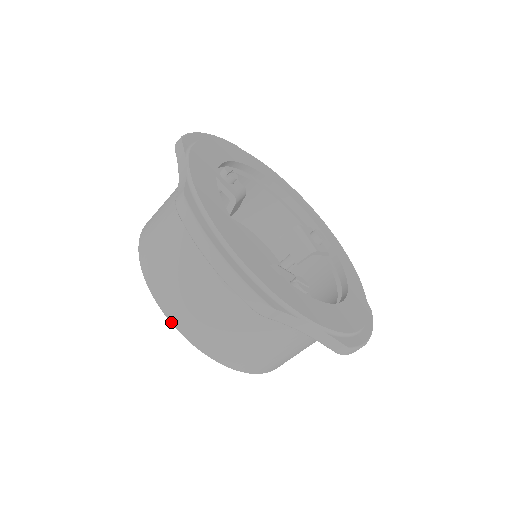
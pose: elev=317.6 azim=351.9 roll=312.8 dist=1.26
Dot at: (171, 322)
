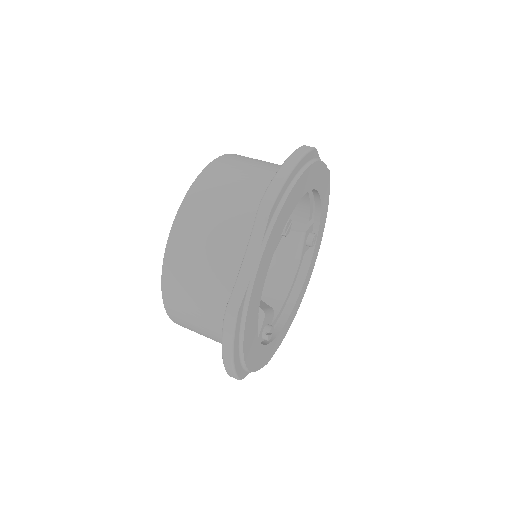
Dot at: (165, 309)
